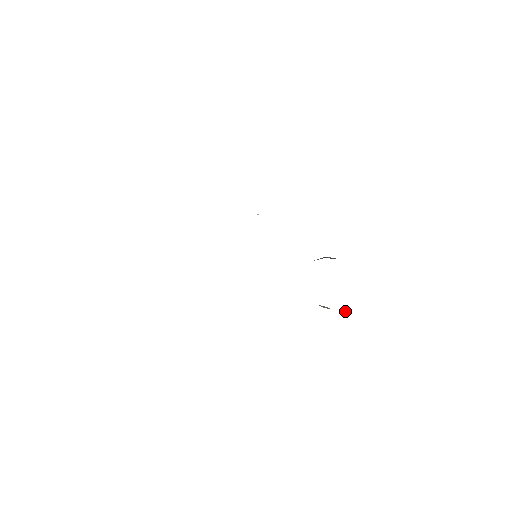
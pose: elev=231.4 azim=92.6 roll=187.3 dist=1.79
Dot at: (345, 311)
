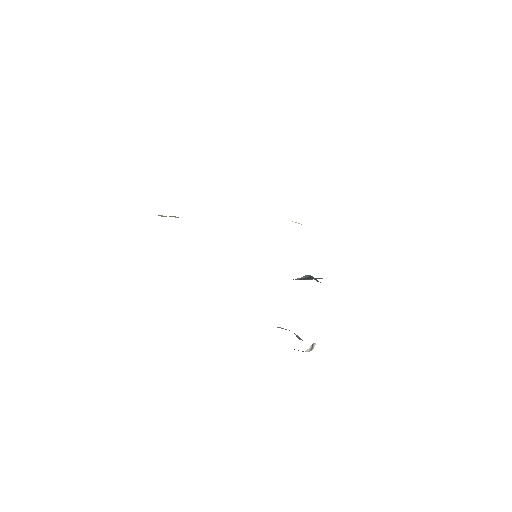
Dot at: occluded
